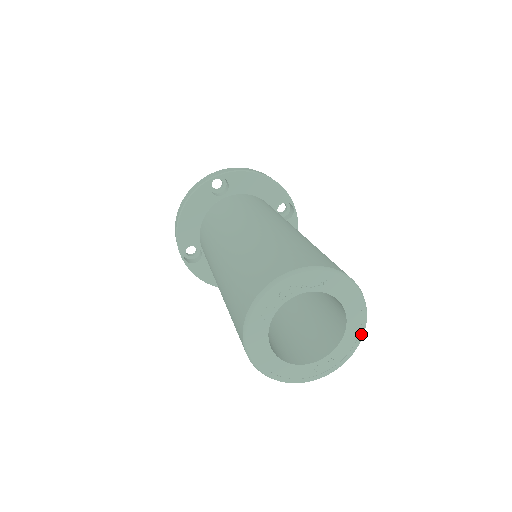
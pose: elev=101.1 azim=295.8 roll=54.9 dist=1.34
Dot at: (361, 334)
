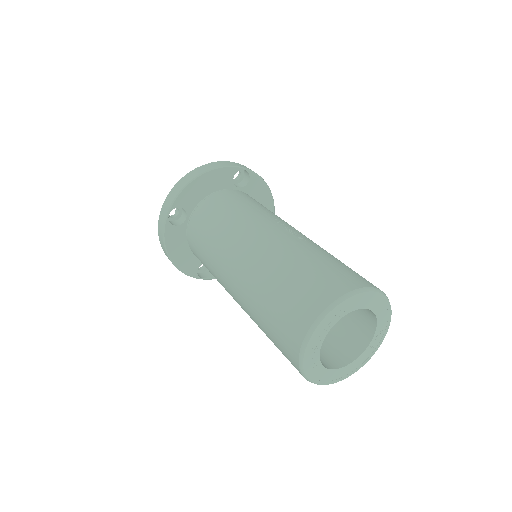
Dot at: (388, 305)
